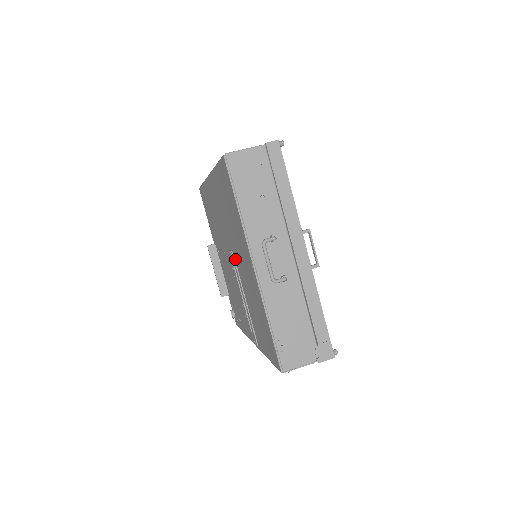
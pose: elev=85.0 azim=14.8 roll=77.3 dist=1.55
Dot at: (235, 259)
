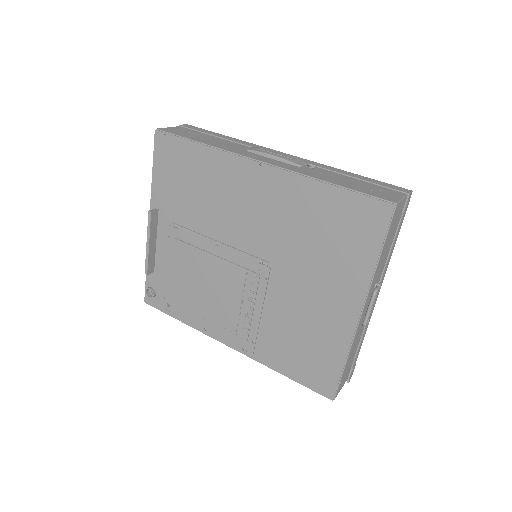
Dot at: (272, 273)
